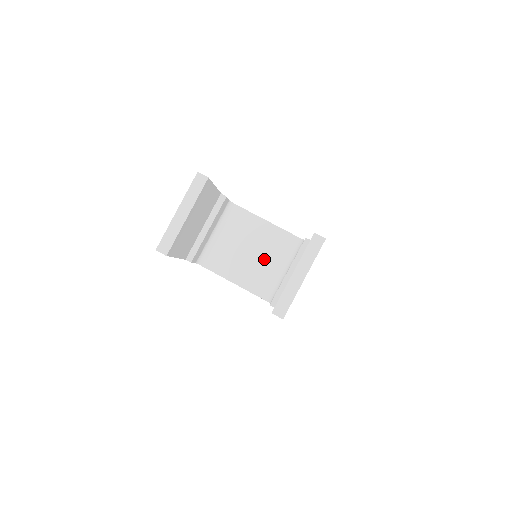
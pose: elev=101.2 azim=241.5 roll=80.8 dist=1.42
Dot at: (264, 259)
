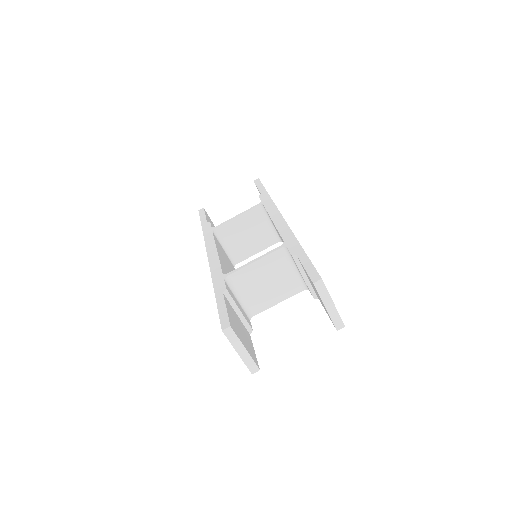
Dot at: (278, 277)
